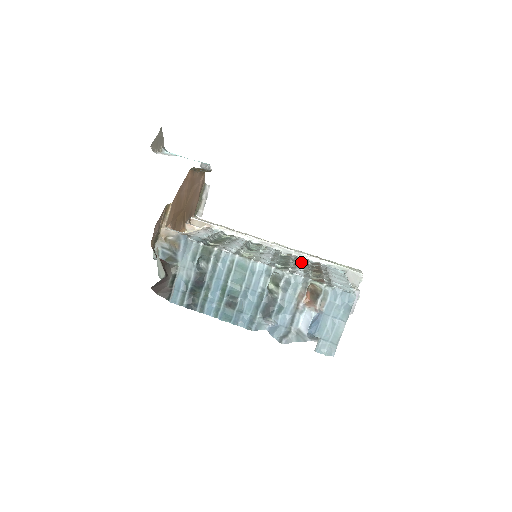
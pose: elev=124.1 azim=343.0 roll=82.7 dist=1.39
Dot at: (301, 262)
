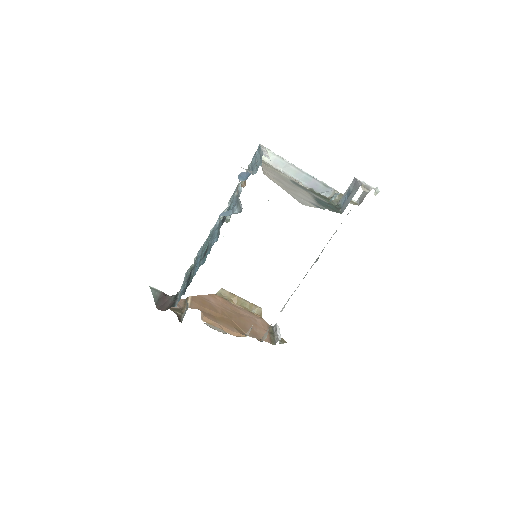
Dot at: occluded
